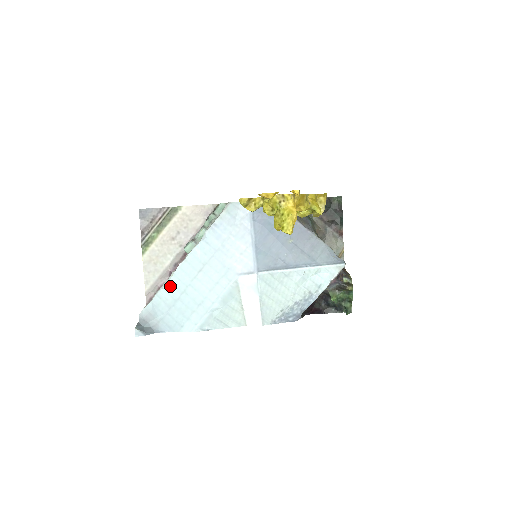
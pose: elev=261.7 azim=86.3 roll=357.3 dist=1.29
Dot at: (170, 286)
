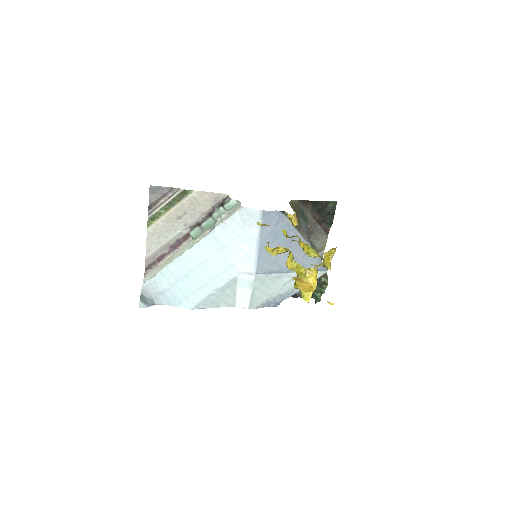
Dot at: (174, 267)
